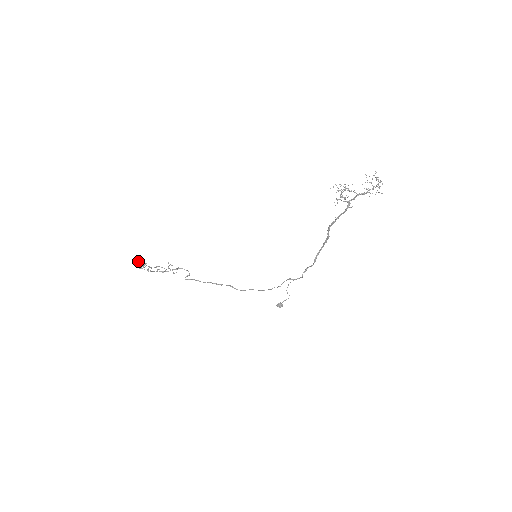
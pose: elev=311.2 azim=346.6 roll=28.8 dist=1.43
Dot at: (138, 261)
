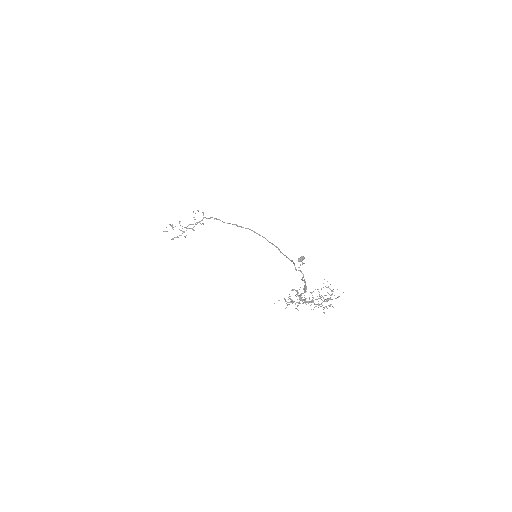
Dot at: occluded
